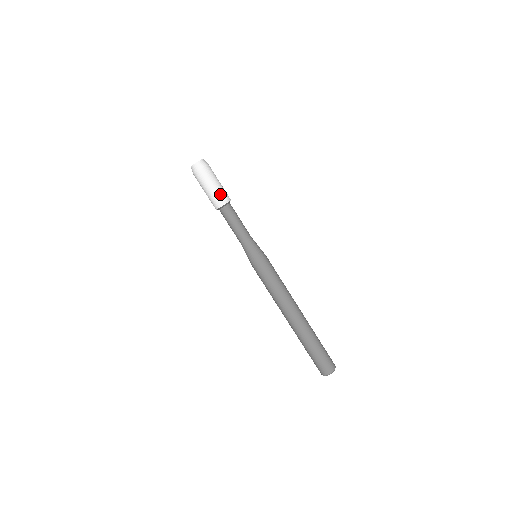
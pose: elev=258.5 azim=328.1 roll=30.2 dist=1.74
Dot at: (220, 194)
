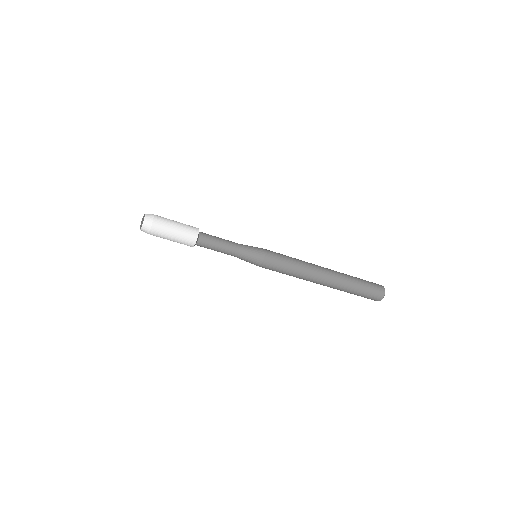
Dot at: (183, 240)
